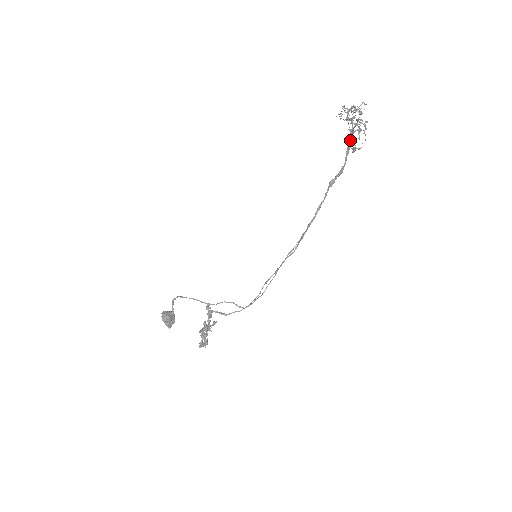
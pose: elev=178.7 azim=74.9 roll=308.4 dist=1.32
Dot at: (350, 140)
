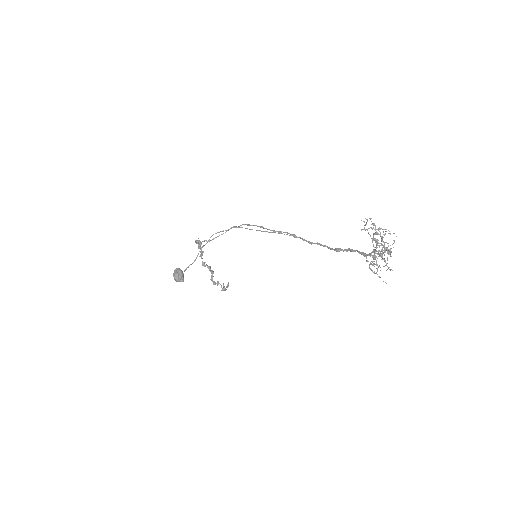
Dot at: (369, 254)
